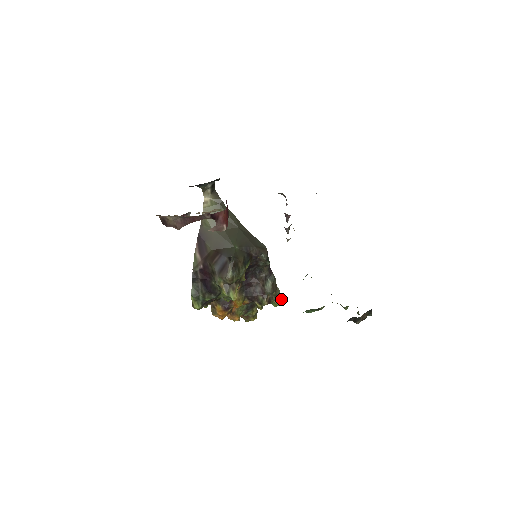
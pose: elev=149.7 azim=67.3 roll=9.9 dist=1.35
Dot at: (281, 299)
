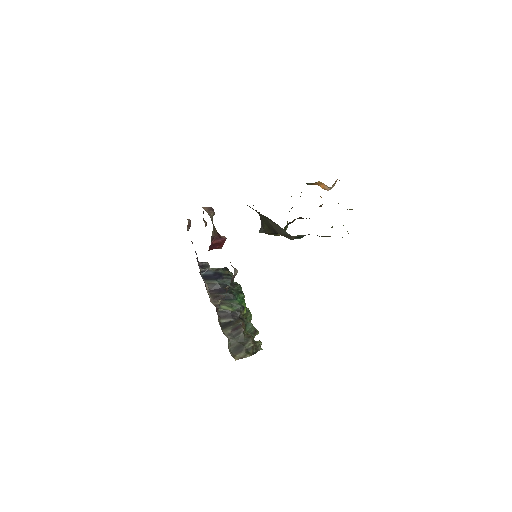
Dot at: occluded
